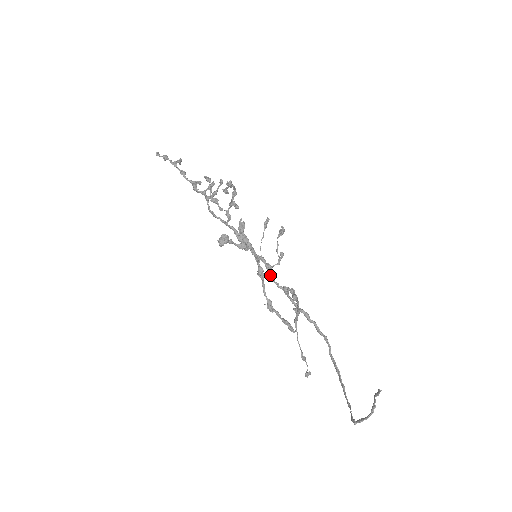
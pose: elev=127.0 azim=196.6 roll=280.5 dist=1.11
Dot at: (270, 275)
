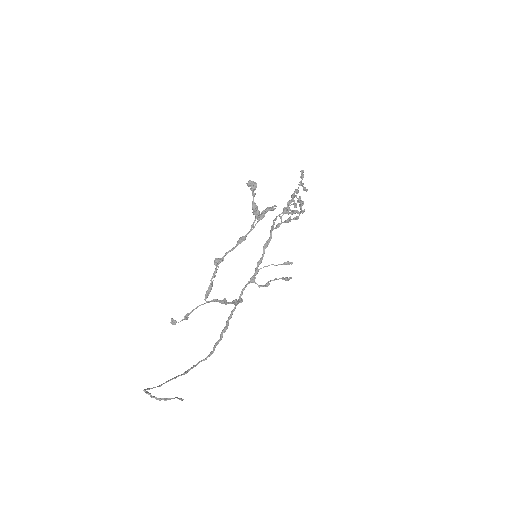
Dot at: (247, 284)
